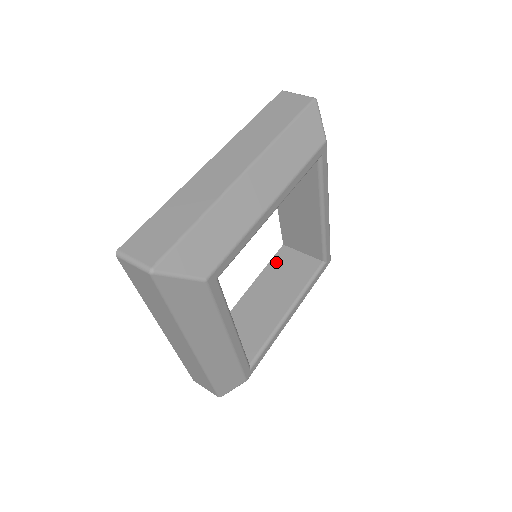
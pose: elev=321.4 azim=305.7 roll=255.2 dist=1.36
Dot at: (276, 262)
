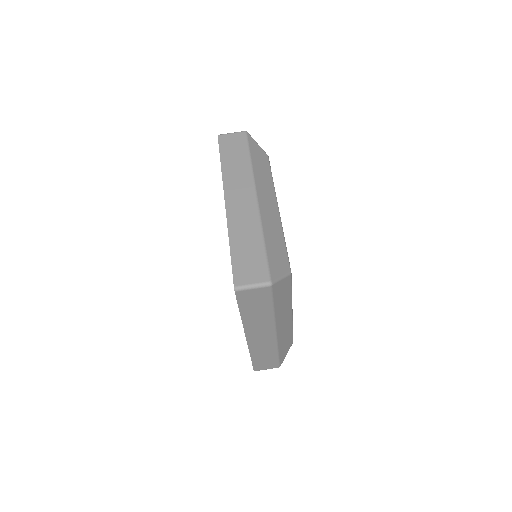
Dot at: occluded
